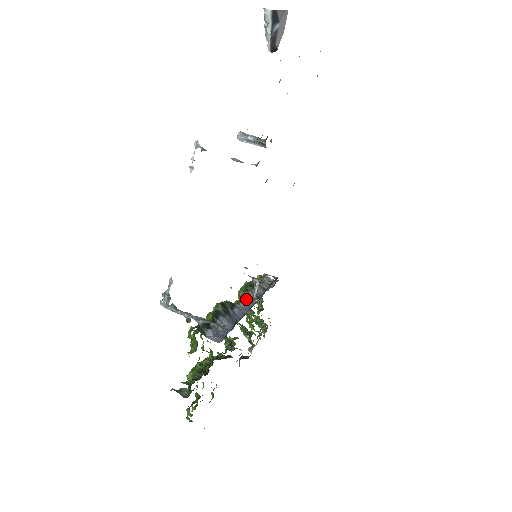
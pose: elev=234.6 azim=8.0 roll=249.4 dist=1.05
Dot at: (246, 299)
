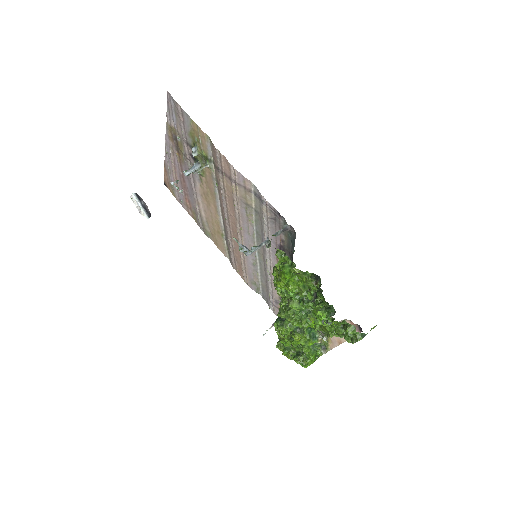
Dot at: occluded
